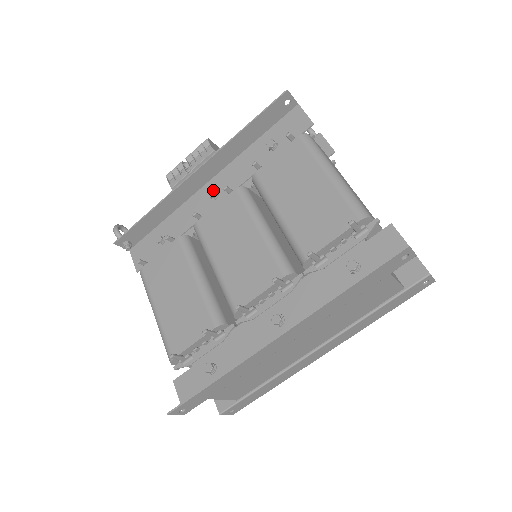
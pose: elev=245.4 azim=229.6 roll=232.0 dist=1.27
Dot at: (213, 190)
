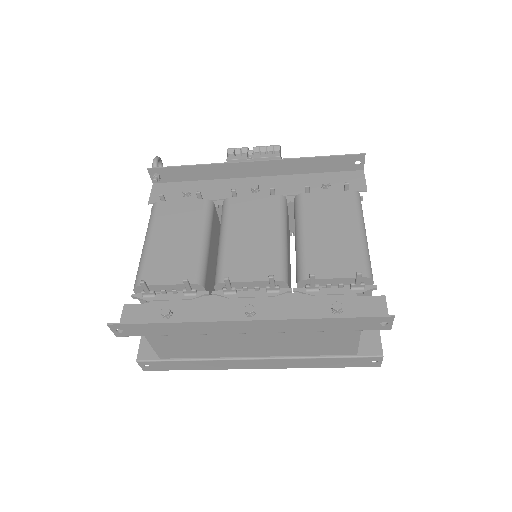
Dot at: (257, 185)
